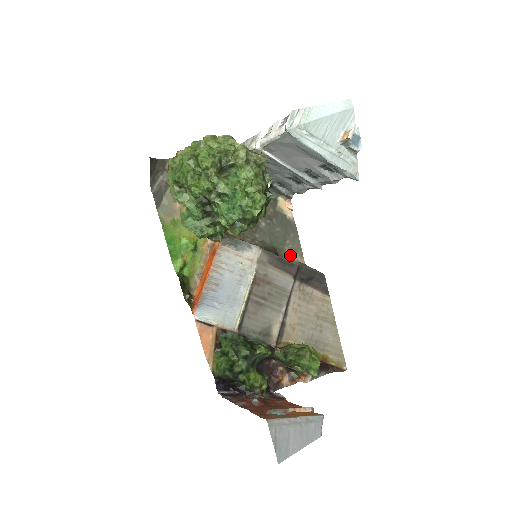
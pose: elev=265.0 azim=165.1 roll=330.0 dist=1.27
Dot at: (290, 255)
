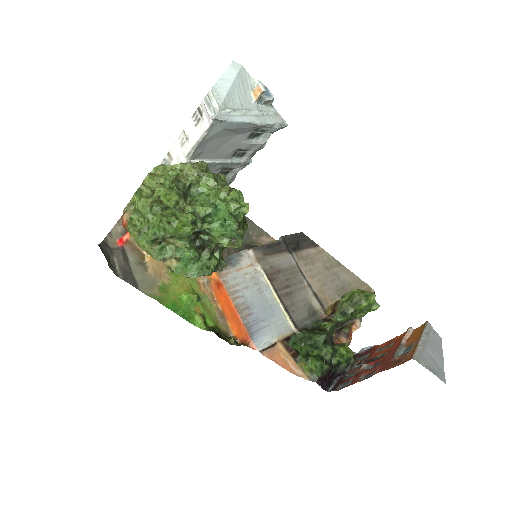
Dot at: (261, 242)
